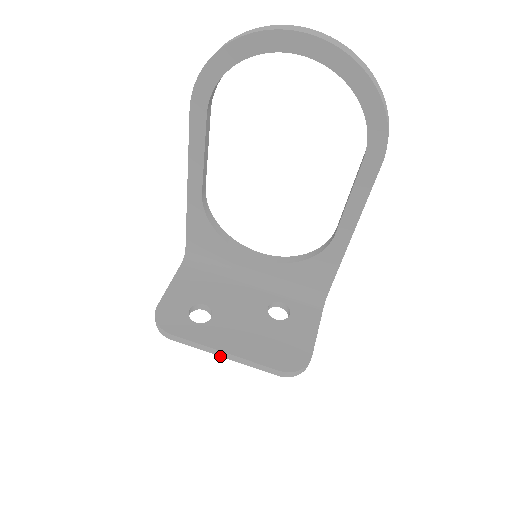
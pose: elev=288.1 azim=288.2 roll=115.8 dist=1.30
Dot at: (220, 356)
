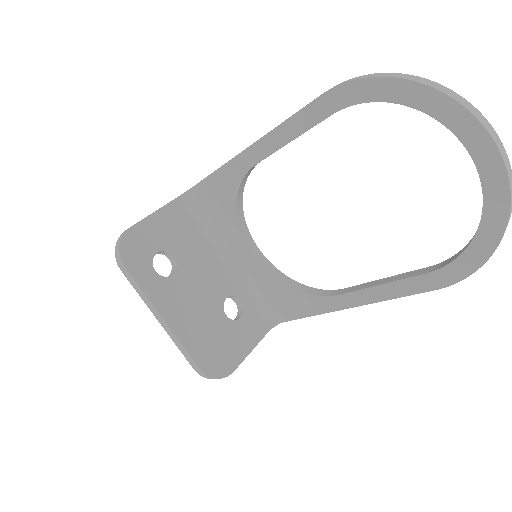
Dot at: (156, 318)
